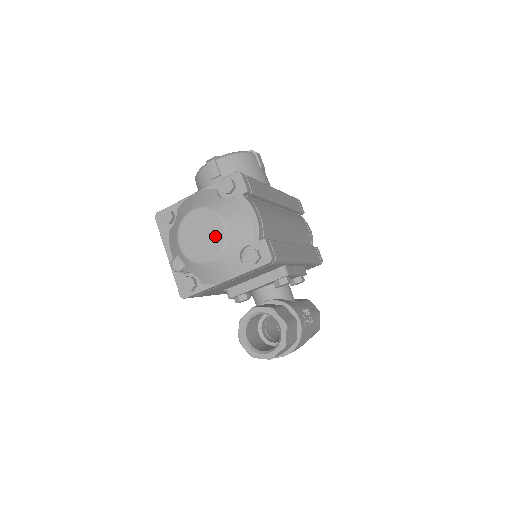
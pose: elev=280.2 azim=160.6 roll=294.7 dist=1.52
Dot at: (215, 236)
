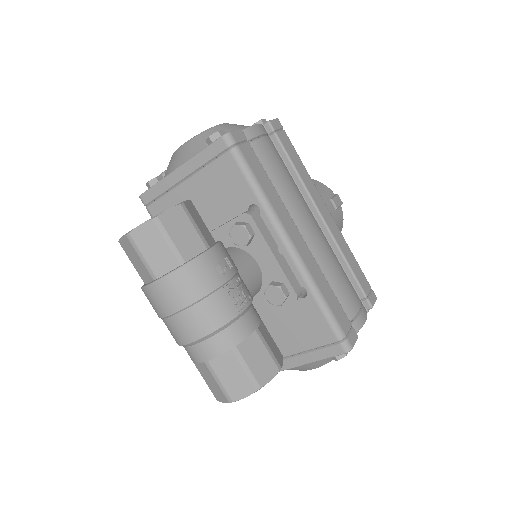
Dot at: occluded
